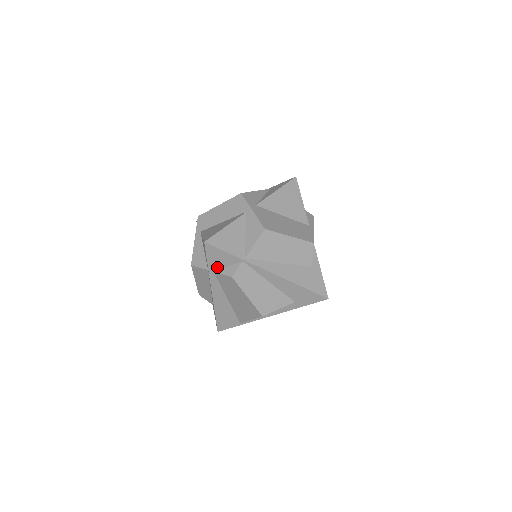
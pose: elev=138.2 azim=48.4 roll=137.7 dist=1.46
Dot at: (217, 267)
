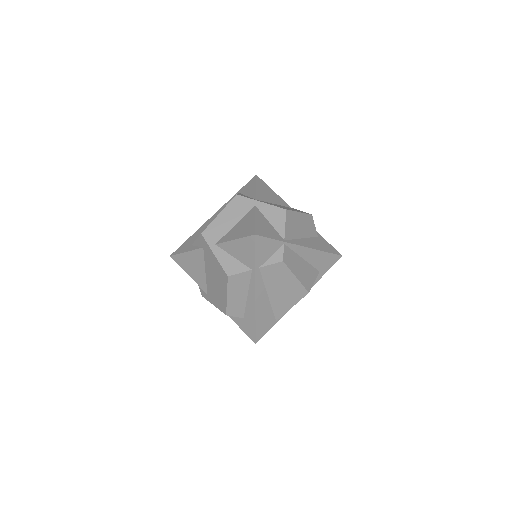
Dot at: (262, 261)
